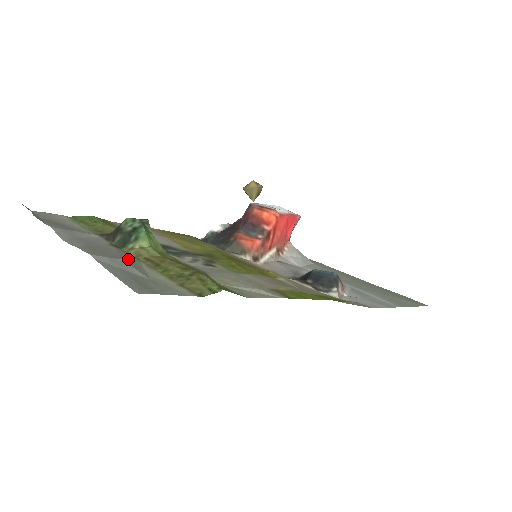
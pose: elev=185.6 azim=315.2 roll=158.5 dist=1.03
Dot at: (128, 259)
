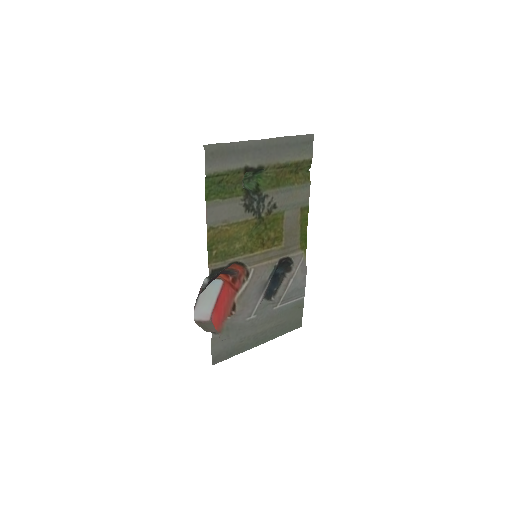
Dot at: (283, 154)
